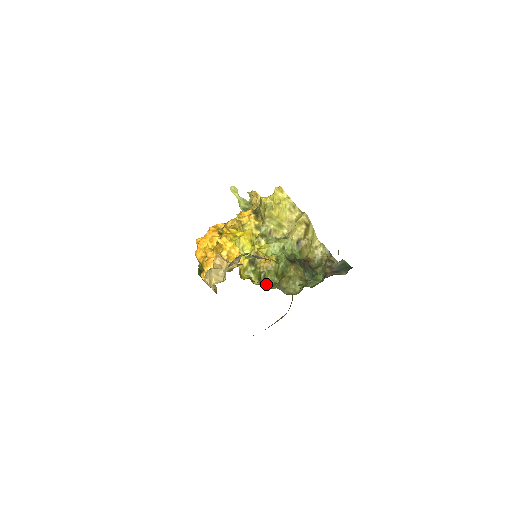
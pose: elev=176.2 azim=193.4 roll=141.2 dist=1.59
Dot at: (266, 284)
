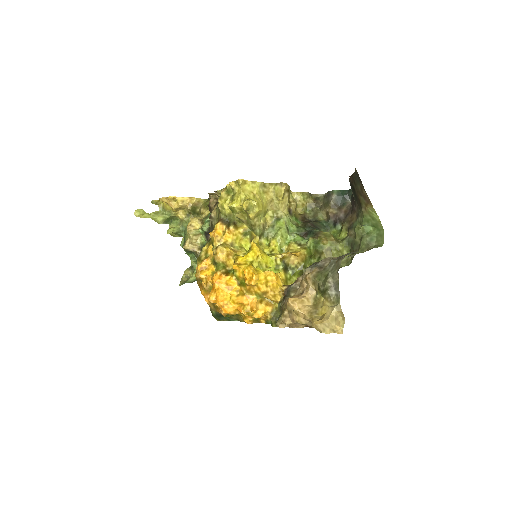
Dot at: occluded
